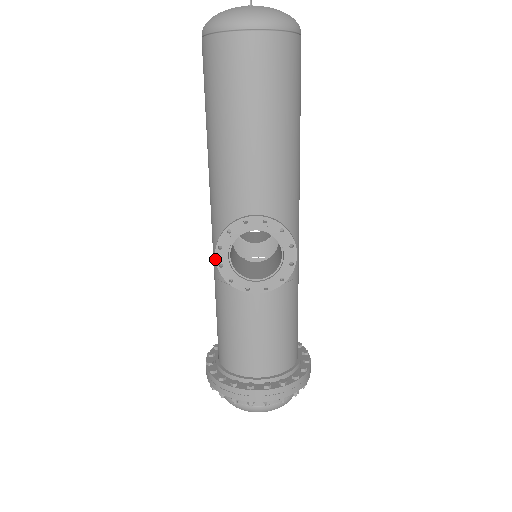
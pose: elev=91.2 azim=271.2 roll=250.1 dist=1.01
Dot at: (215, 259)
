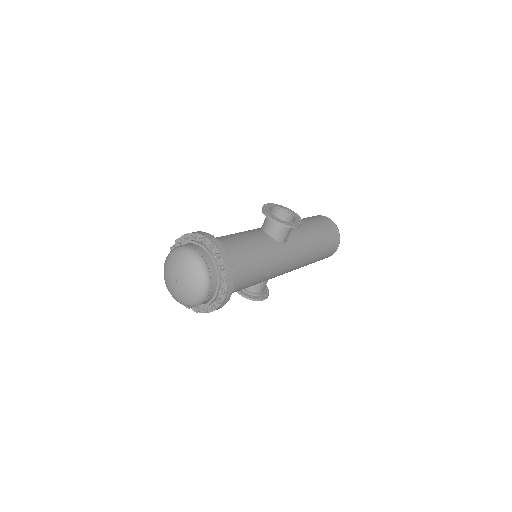
Dot at: (266, 204)
